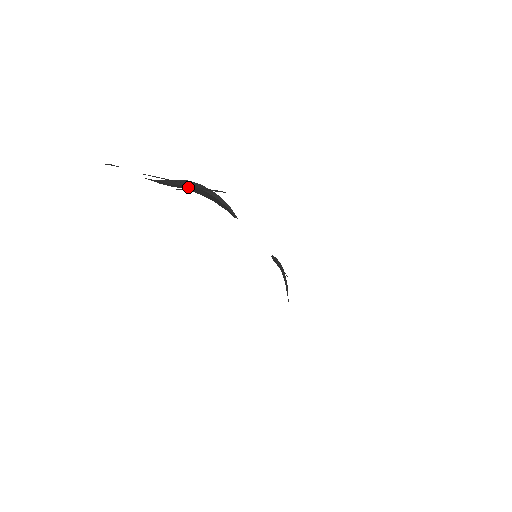
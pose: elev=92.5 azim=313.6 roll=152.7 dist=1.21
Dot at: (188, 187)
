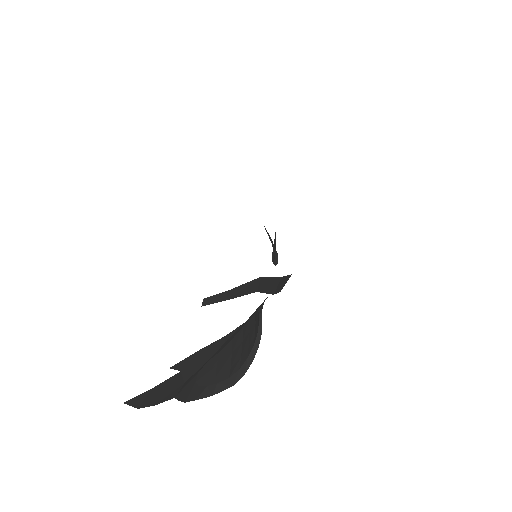
Dot at: occluded
